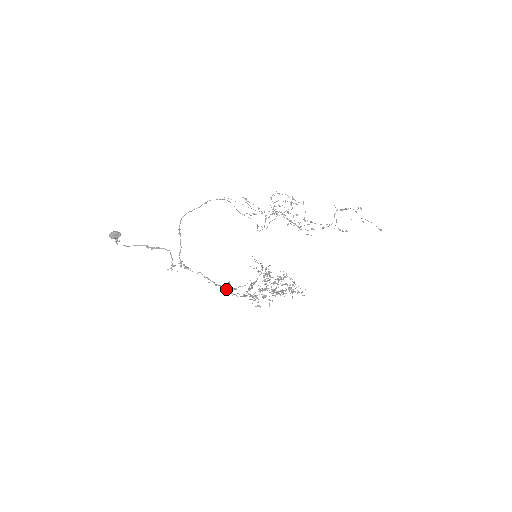
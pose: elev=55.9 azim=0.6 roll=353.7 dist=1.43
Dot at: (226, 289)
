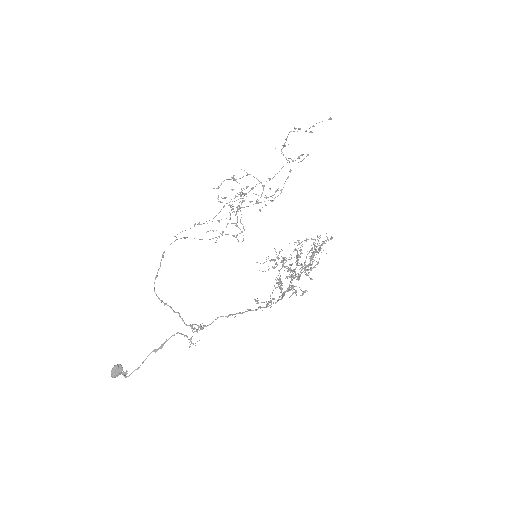
Dot at: (258, 308)
